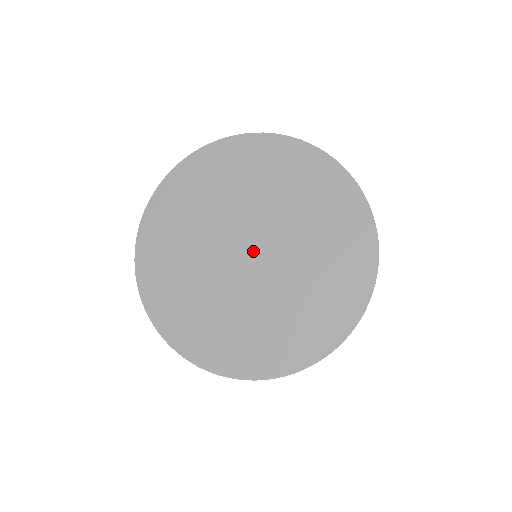
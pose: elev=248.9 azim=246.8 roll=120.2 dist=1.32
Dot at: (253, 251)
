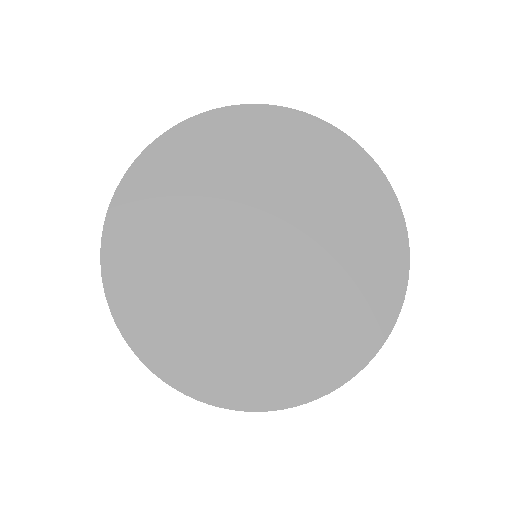
Dot at: (262, 252)
